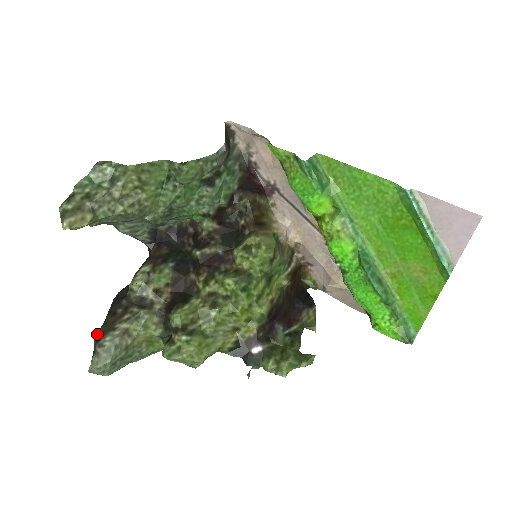
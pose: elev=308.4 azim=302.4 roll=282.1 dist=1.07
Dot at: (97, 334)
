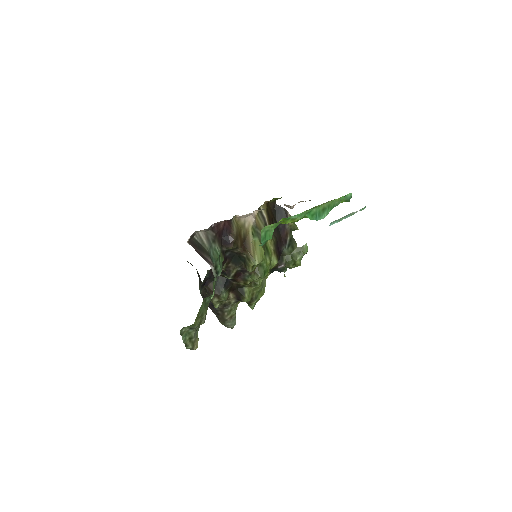
Dot at: (221, 323)
